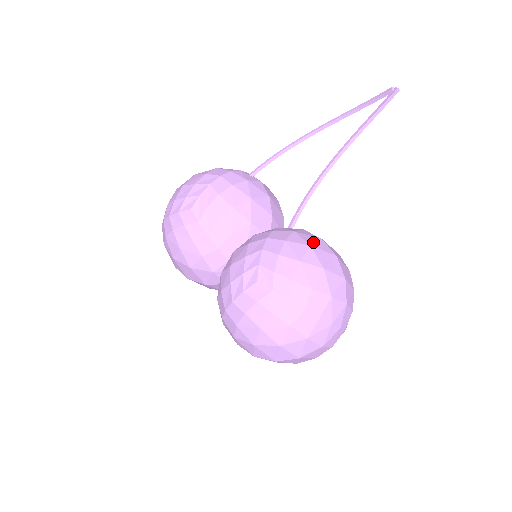
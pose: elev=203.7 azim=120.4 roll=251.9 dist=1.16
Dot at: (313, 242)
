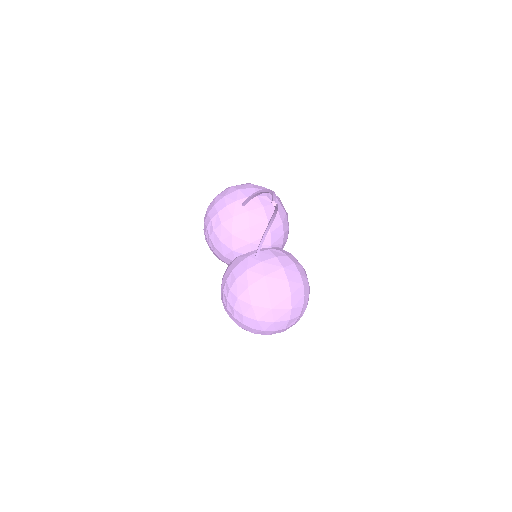
Dot at: (253, 282)
